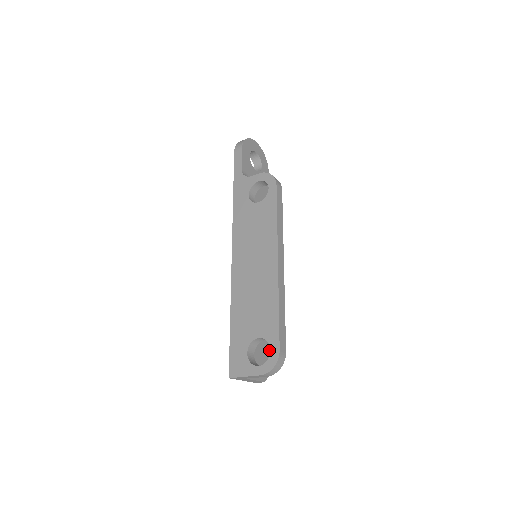
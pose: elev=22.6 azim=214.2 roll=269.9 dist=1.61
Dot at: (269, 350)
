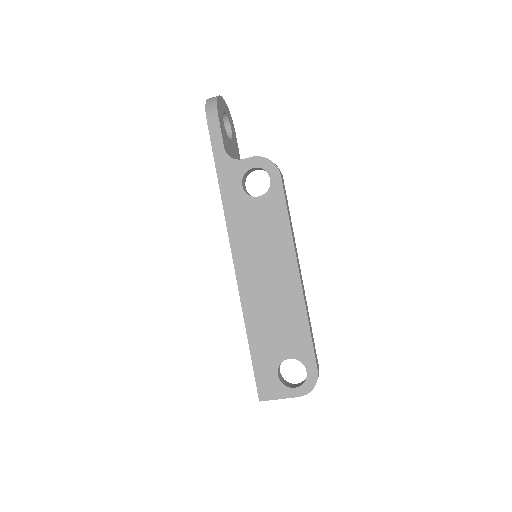
Dot at: occluded
